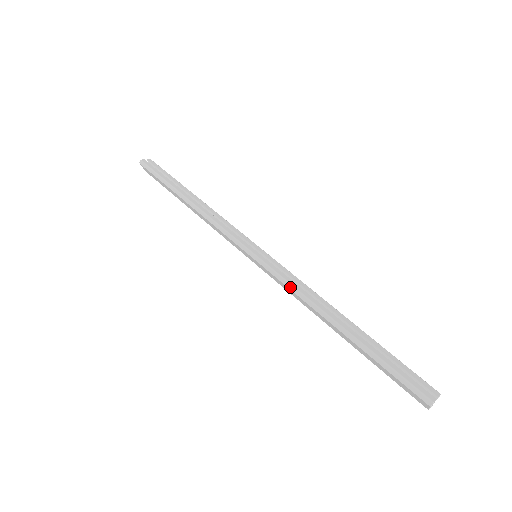
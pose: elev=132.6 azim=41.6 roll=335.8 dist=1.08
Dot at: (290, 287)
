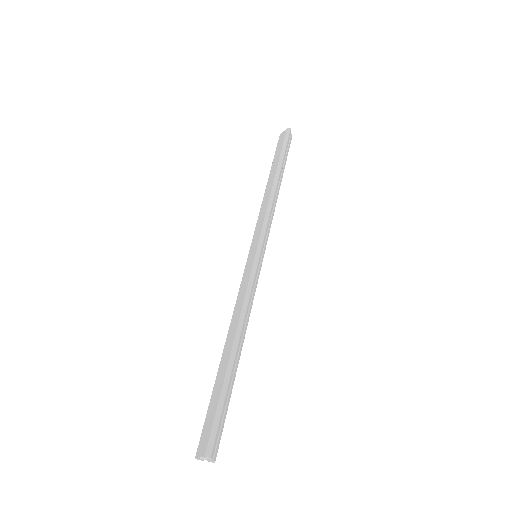
Dot at: (247, 295)
